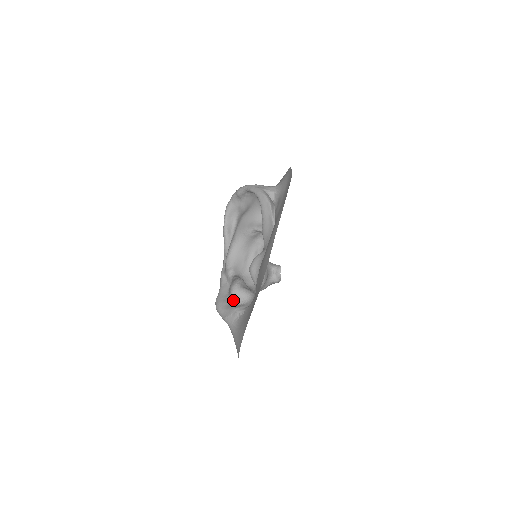
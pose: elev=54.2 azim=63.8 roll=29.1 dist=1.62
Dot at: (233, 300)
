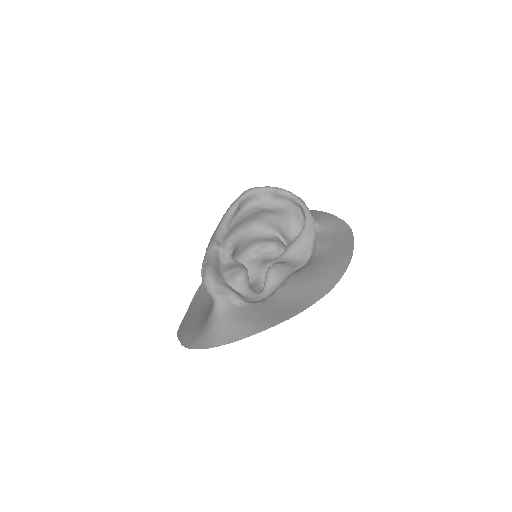
Dot at: (233, 283)
